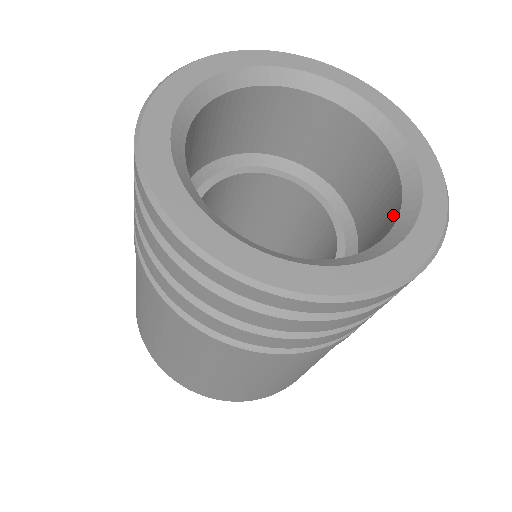
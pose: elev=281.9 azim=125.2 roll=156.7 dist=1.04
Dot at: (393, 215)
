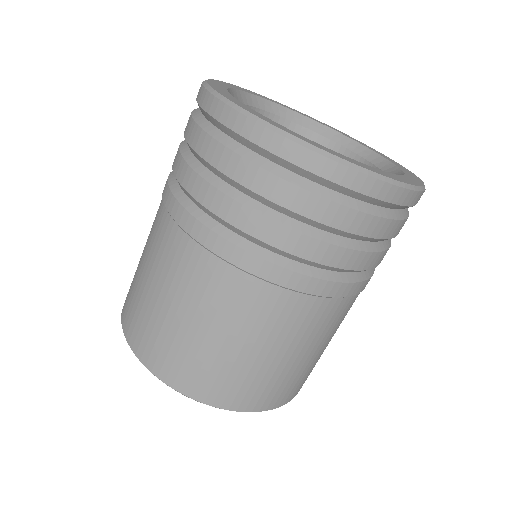
Dot at: occluded
